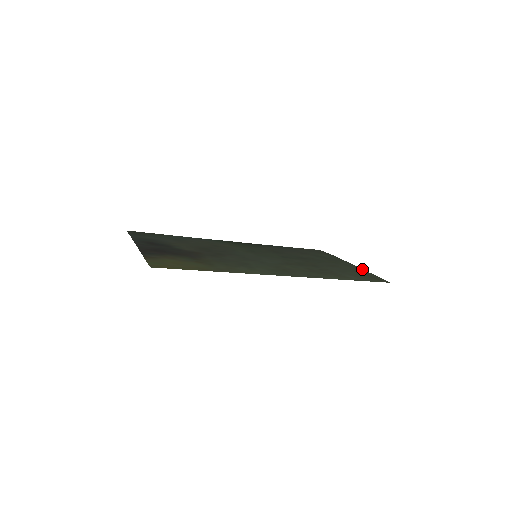
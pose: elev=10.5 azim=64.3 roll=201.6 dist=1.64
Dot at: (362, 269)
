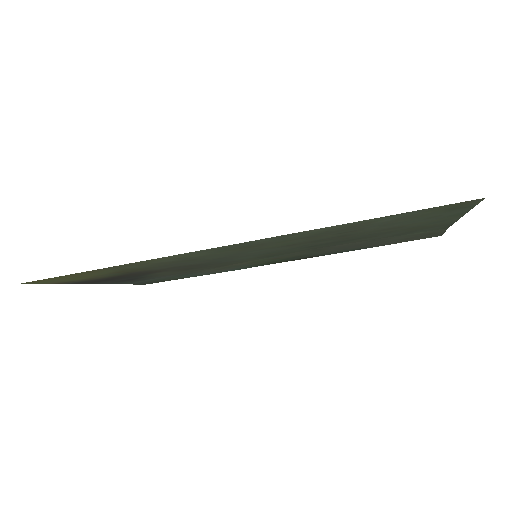
Dot at: (462, 214)
